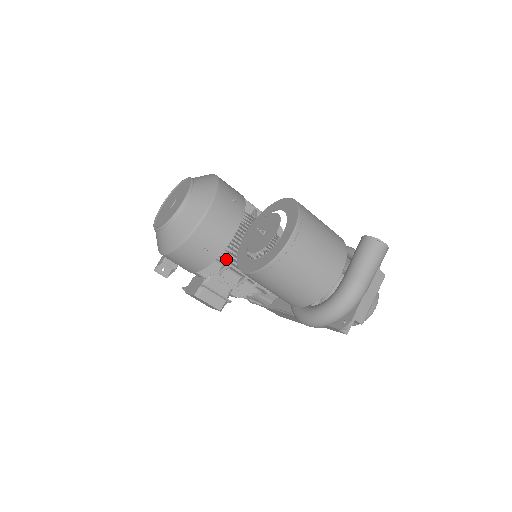
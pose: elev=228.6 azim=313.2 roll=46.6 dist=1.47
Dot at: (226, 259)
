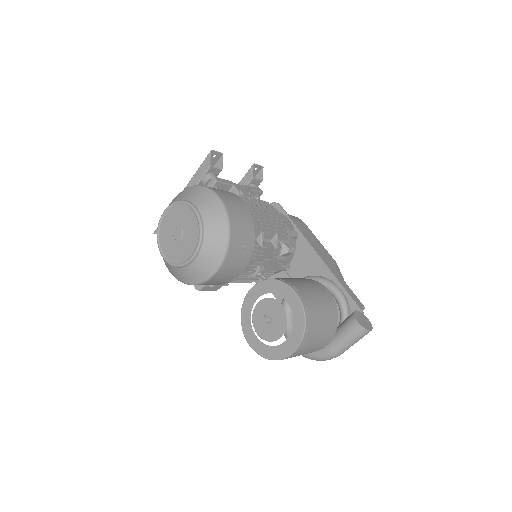
Dot at: occluded
